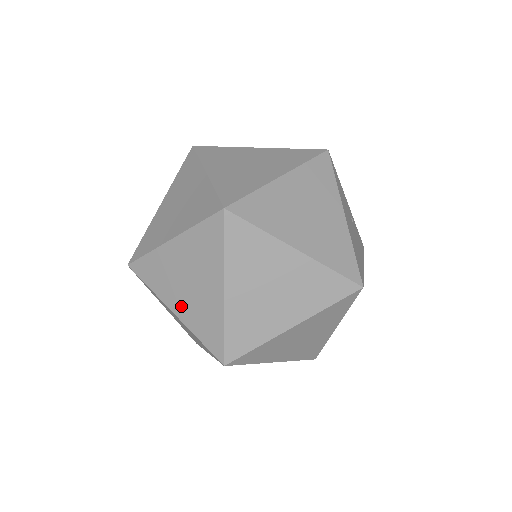
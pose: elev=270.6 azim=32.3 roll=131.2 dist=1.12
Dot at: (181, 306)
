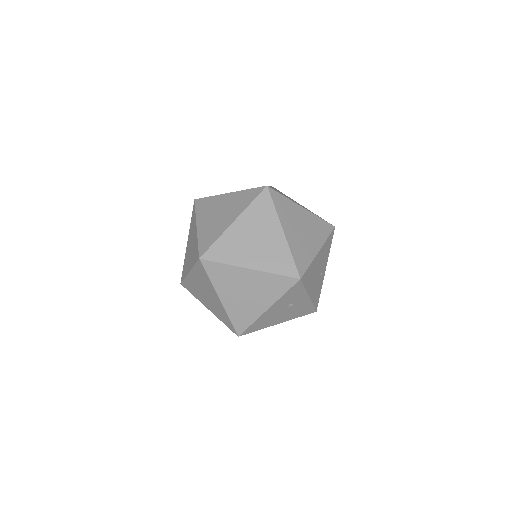
Dot at: (204, 224)
